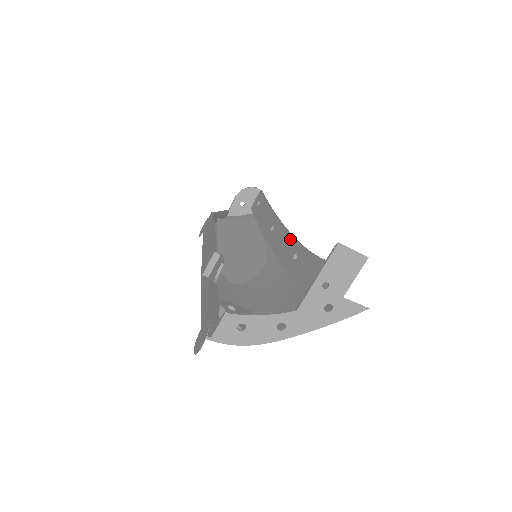
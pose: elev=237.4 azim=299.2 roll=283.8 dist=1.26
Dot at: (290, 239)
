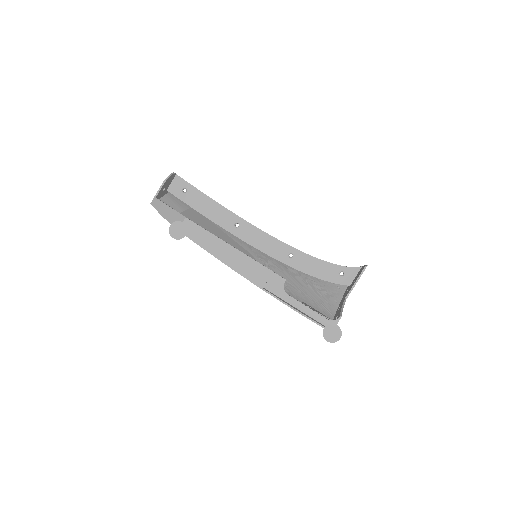
Dot at: (275, 241)
